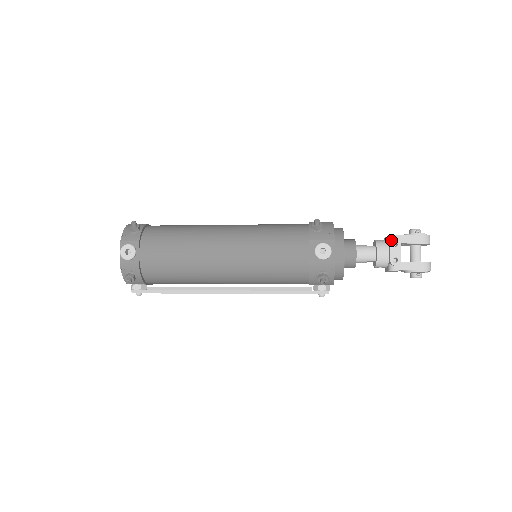
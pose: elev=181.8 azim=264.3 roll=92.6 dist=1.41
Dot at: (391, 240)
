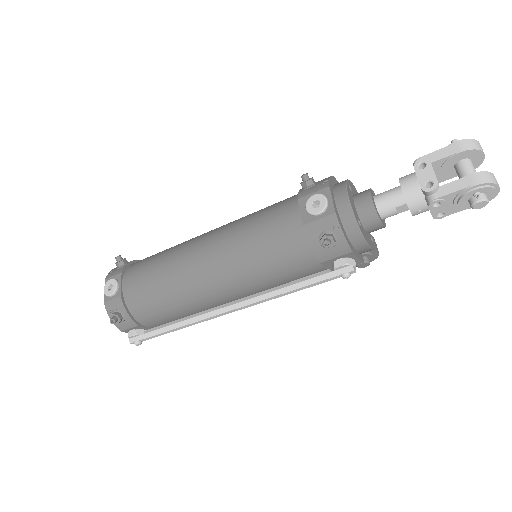
Dot at: occluded
